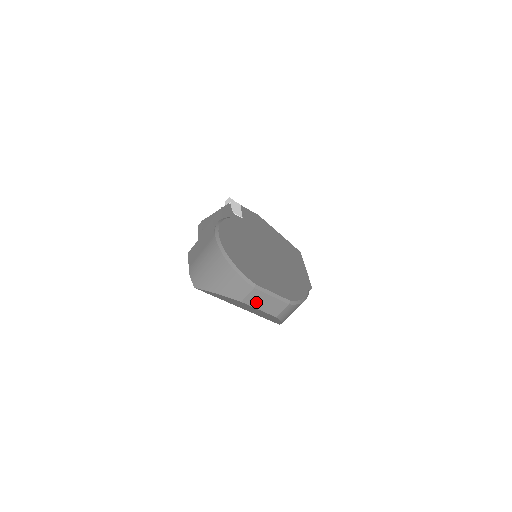
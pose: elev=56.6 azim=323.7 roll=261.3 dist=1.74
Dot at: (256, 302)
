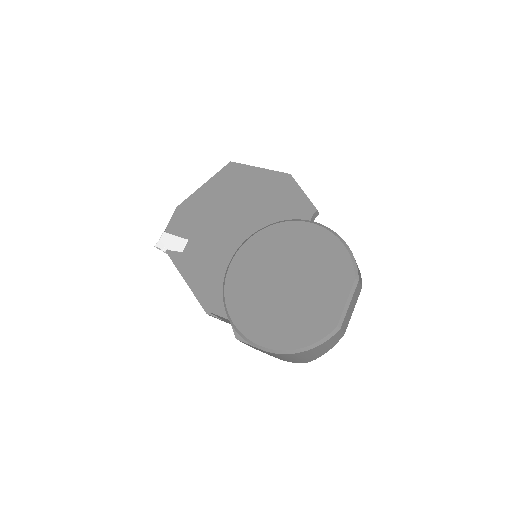
Dot at: (348, 318)
